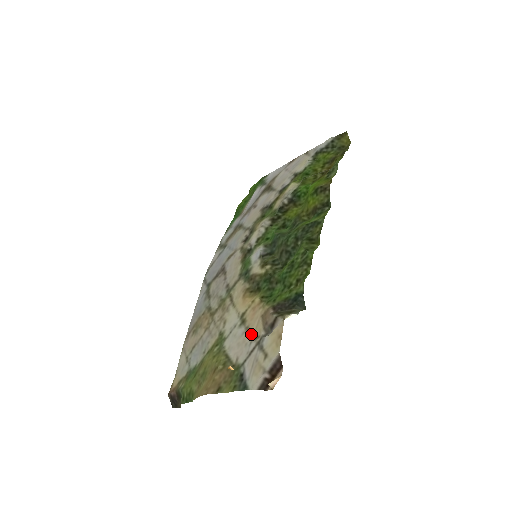
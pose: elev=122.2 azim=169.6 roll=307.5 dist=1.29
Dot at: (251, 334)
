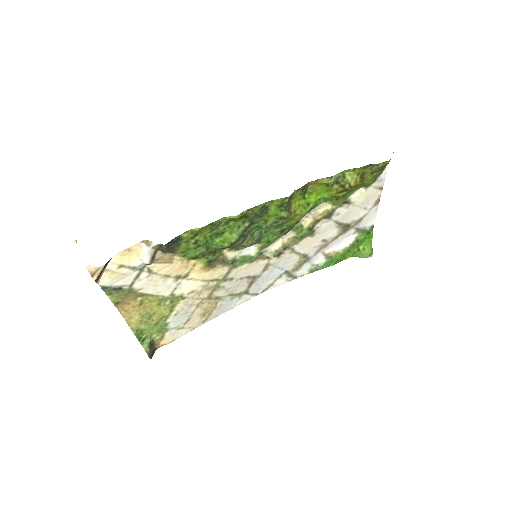
Dot at: (158, 274)
